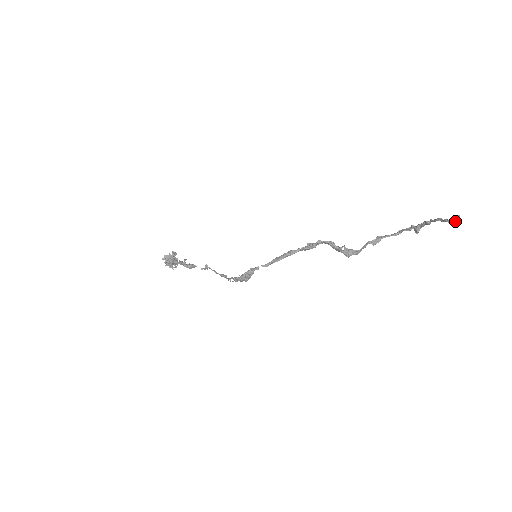
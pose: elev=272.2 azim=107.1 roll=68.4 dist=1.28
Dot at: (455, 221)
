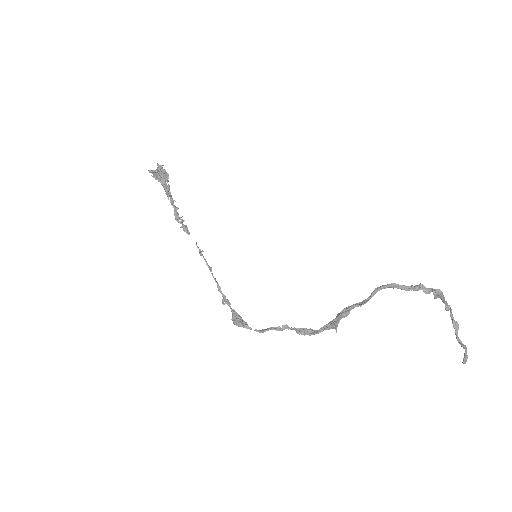
Dot at: (464, 348)
